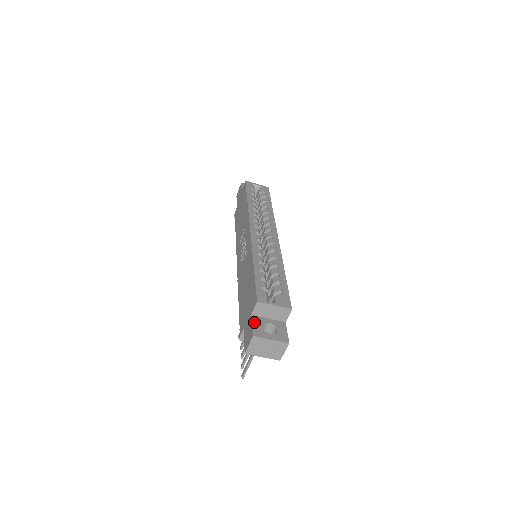
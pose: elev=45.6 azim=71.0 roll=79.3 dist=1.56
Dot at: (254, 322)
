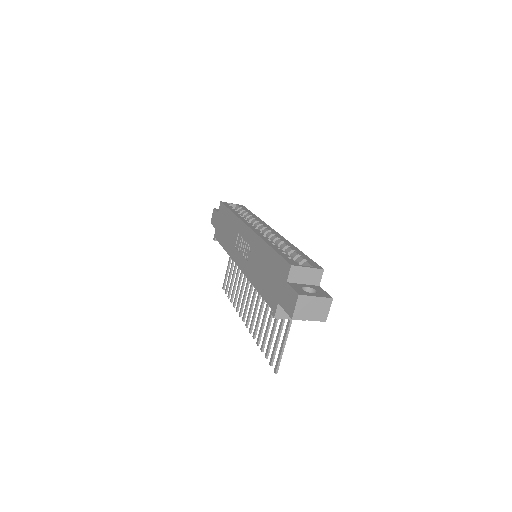
Dot at: (293, 286)
